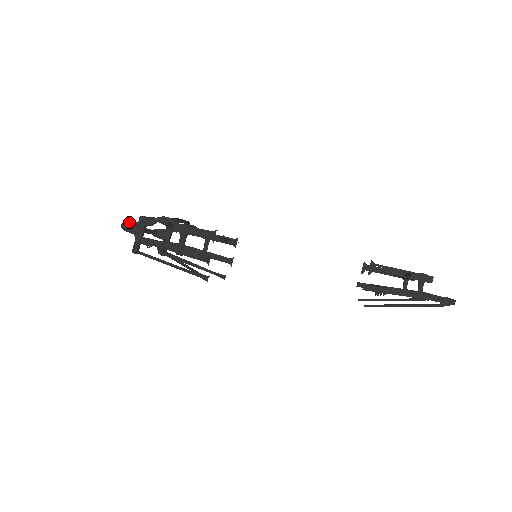
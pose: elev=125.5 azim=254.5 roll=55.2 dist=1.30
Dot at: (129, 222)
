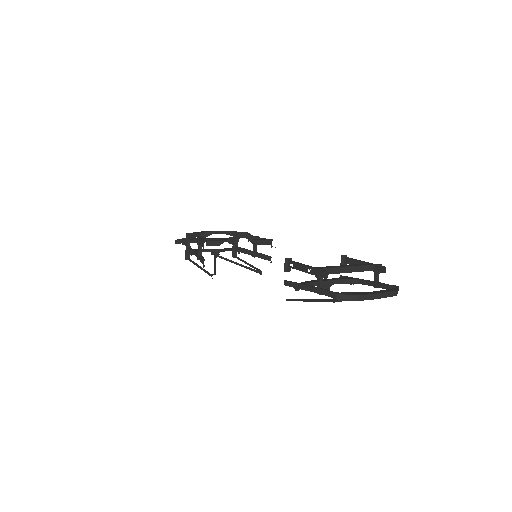
Dot at: (183, 238)
